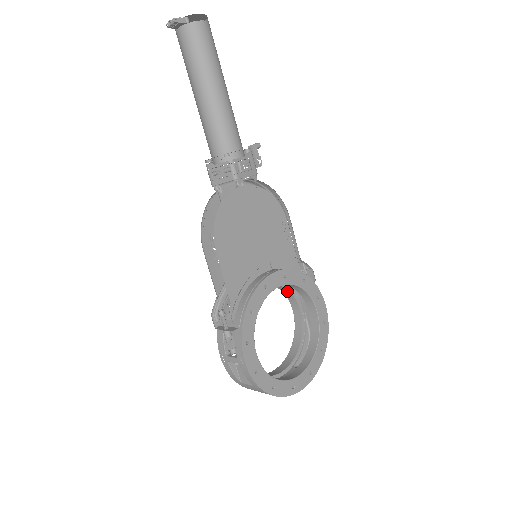
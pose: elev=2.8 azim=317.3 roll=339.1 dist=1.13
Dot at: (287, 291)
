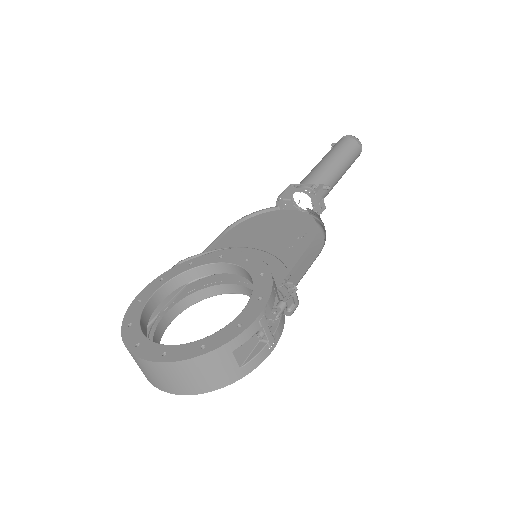
Dot at: occluded
